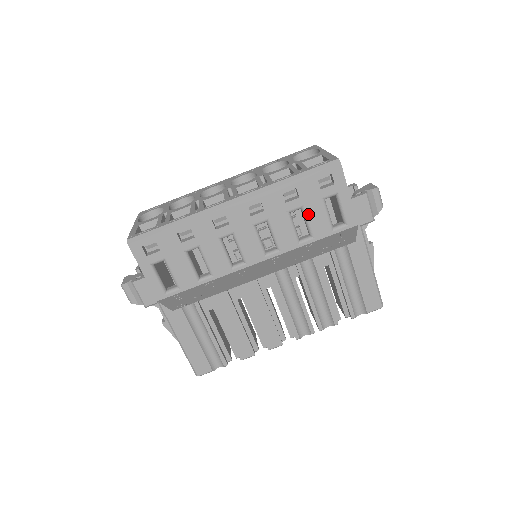
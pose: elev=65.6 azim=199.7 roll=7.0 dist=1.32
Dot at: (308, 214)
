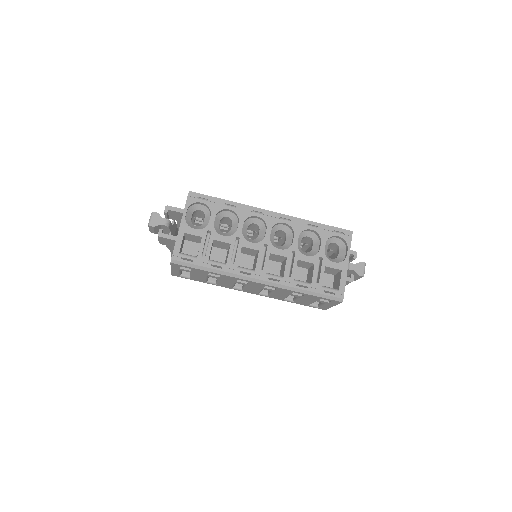
Dot at: (301, 299)
